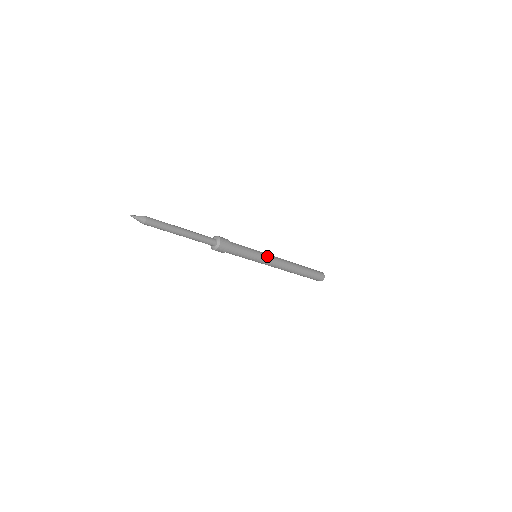
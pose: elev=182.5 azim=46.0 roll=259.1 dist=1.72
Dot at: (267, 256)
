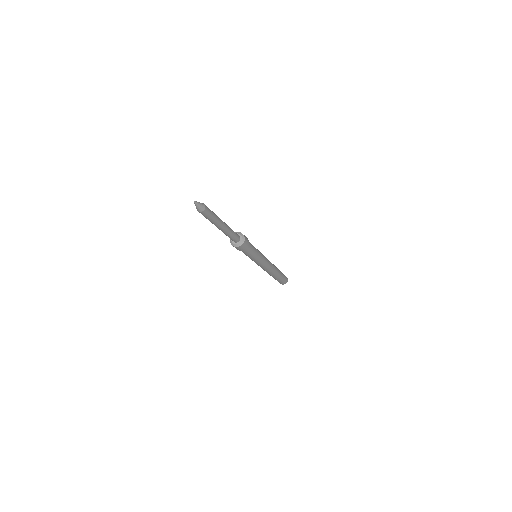
Dot at: (264, 257)
